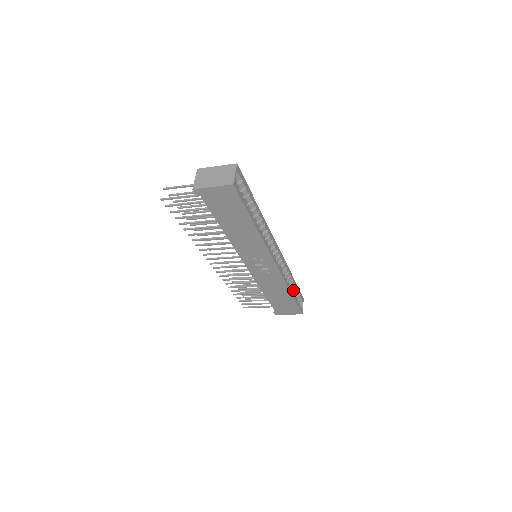
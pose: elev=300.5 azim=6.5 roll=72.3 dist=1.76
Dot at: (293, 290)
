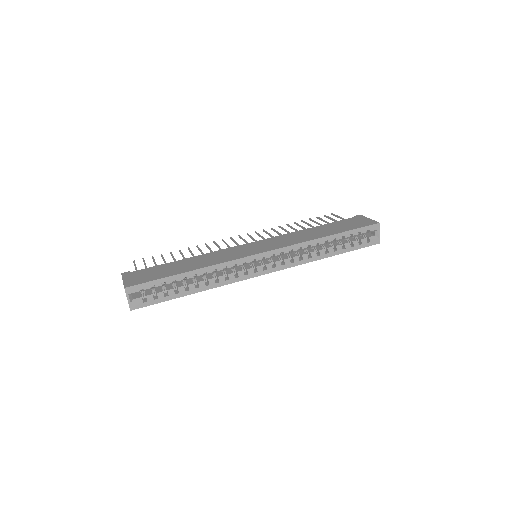
Dot at: occluded
